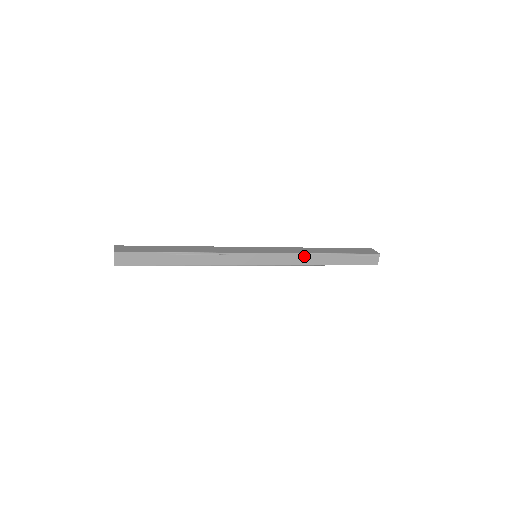
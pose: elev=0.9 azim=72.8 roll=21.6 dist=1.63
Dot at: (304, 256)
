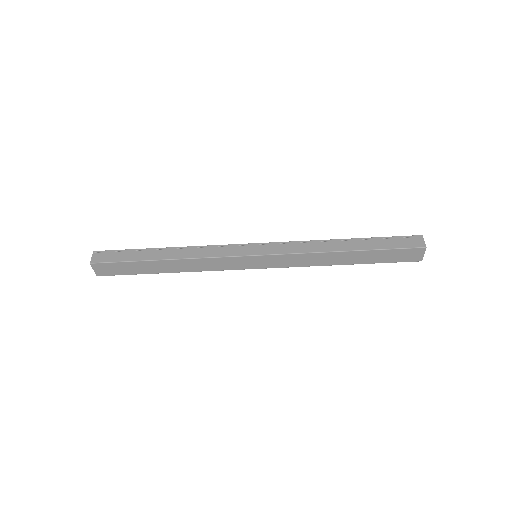
Dot at: (314, 243)
